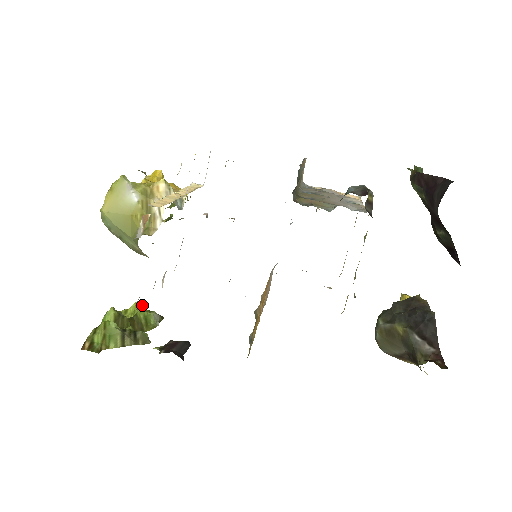
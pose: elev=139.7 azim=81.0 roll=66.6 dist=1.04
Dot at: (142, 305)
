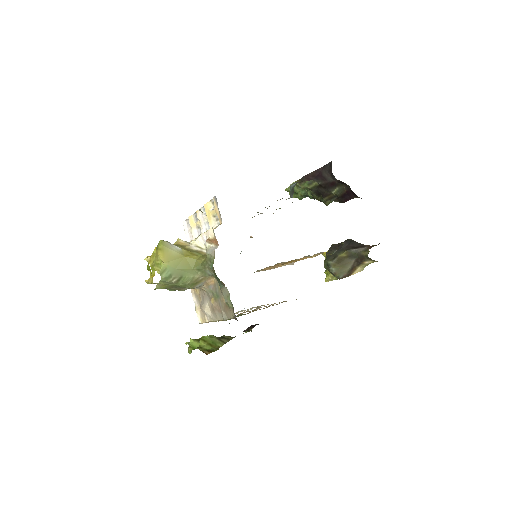
Dot at: occluded
